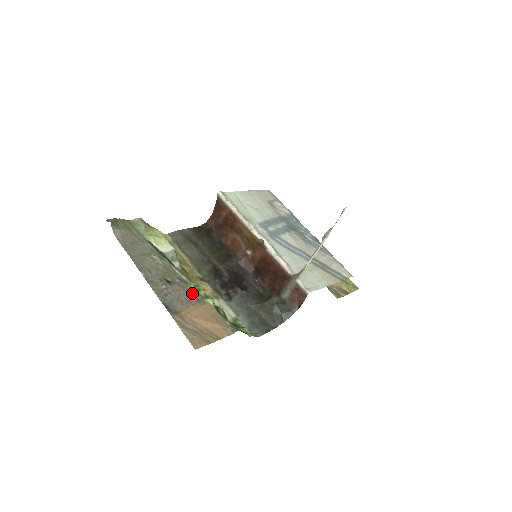
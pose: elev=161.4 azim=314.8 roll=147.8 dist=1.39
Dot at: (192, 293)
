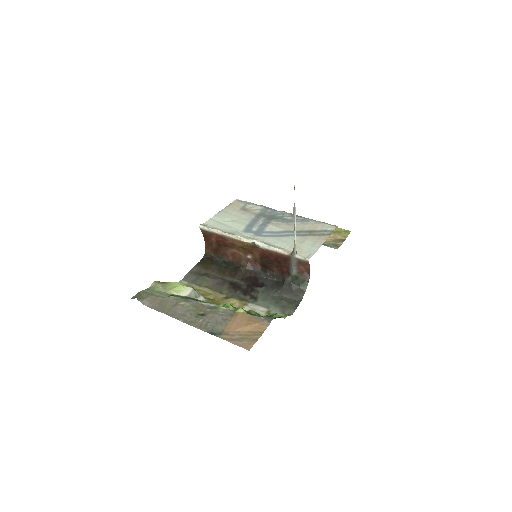
Dot at: (224, 312)
